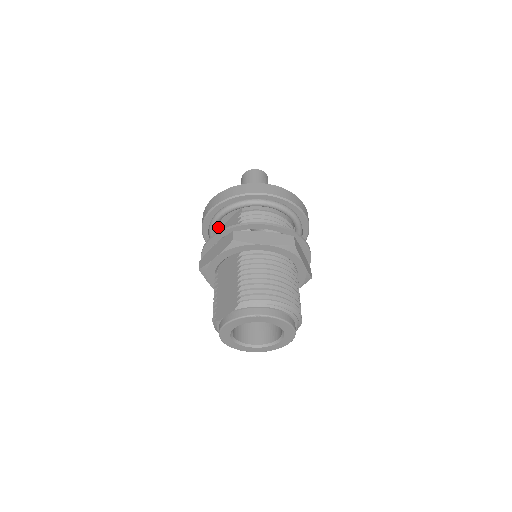
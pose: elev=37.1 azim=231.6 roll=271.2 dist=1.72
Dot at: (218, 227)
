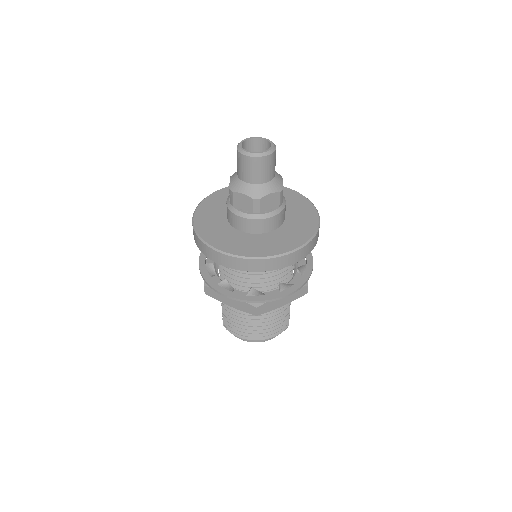
Dot at: occluded
